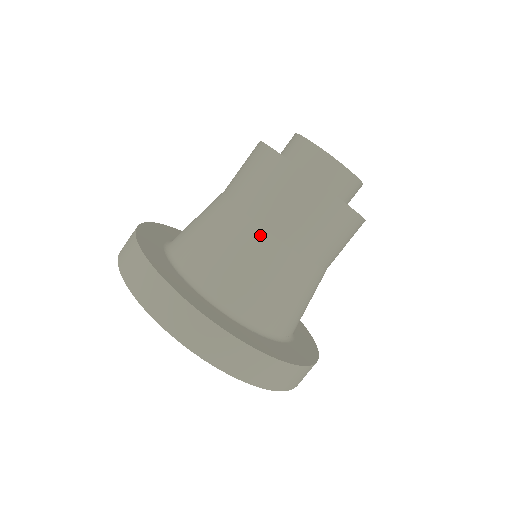
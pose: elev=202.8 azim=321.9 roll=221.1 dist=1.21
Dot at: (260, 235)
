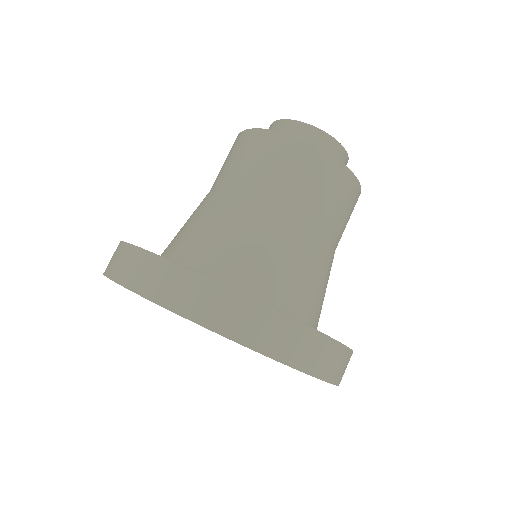
Dot at: (266, 209)
